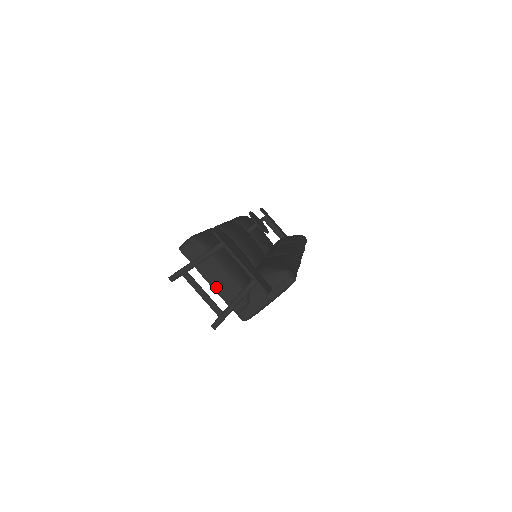
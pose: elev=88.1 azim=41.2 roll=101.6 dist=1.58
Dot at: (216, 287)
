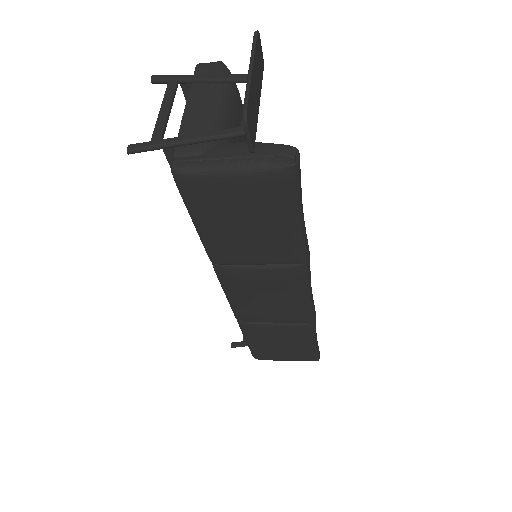
Dot at: (189, 113)
